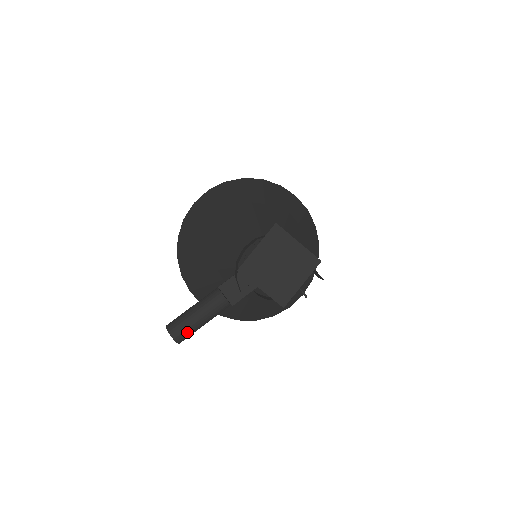
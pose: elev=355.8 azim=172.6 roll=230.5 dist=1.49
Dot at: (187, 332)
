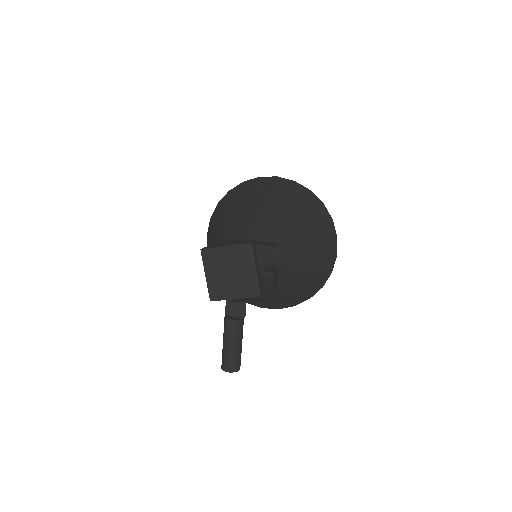
Dot at: (233, 361)
